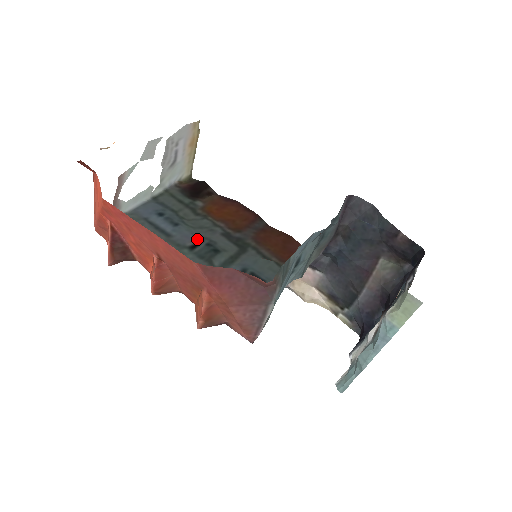
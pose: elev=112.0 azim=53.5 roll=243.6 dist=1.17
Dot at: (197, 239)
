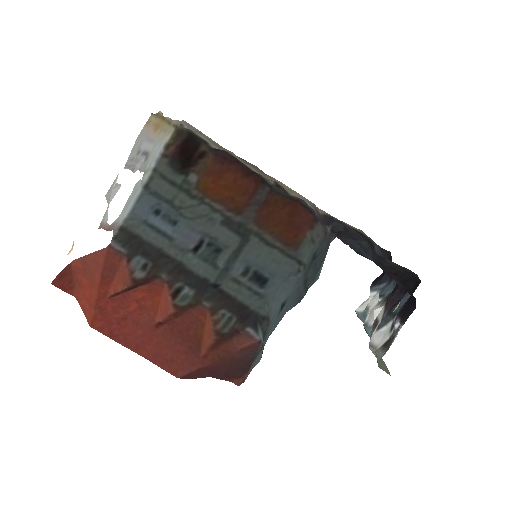
Dot at: (198, 238)
